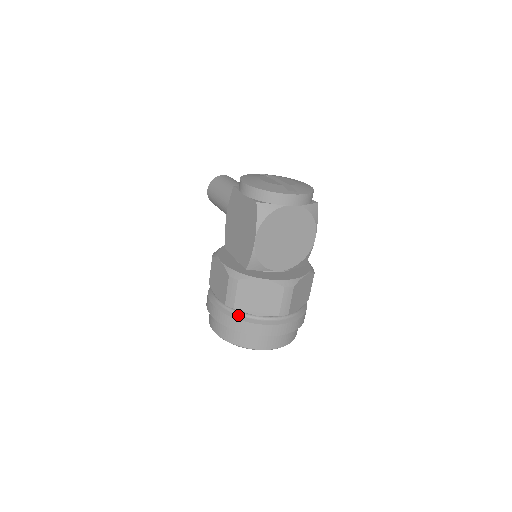
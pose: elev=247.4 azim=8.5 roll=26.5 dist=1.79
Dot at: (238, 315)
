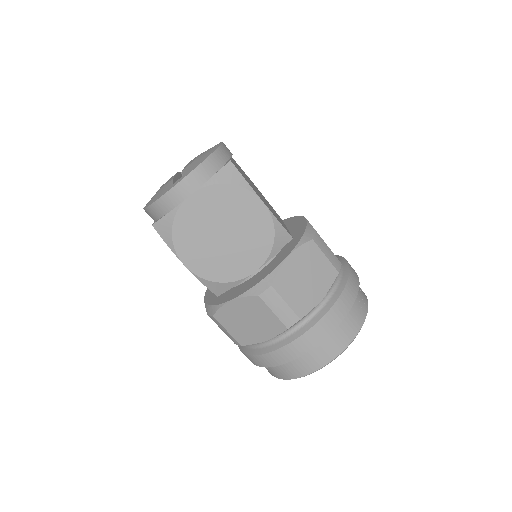
Dot at: (253, 349)
